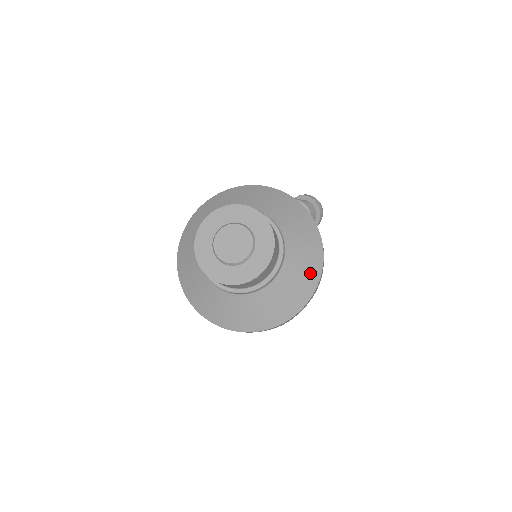
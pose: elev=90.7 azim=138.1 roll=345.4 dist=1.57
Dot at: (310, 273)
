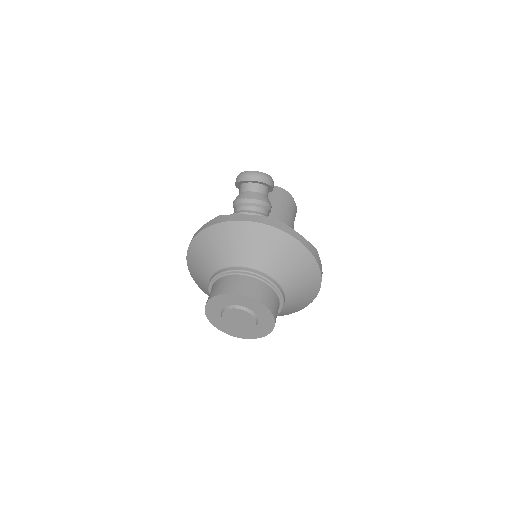
Dot at: (304, 265)
